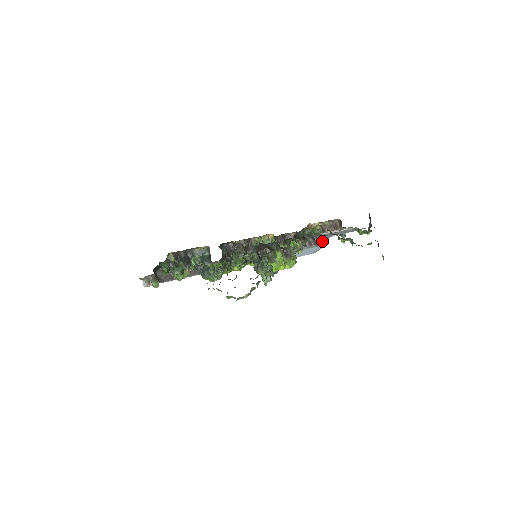
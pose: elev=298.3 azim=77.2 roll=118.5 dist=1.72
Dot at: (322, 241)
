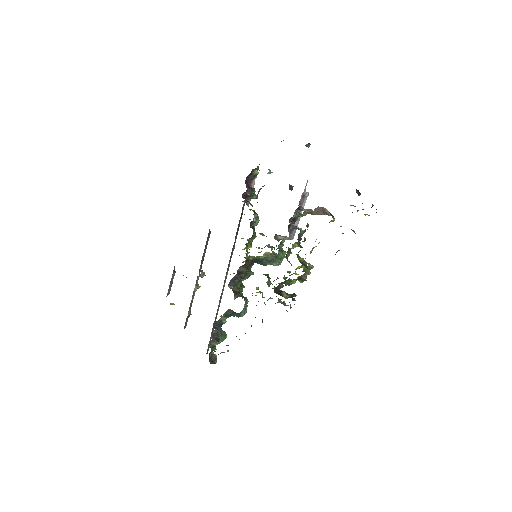
Dot at: (303, 196)
